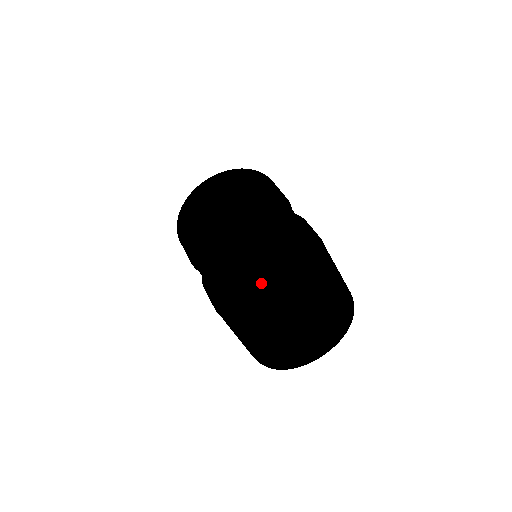
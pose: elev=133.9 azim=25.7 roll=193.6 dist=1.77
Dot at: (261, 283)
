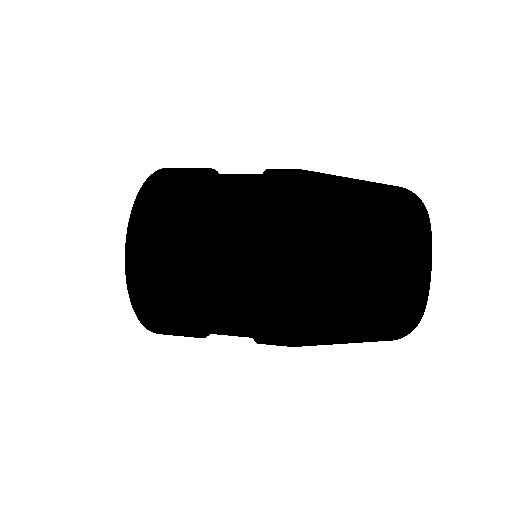
Dot at: (359, 258)
